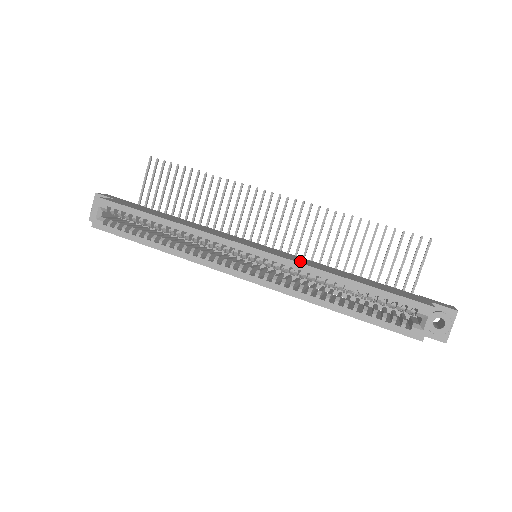
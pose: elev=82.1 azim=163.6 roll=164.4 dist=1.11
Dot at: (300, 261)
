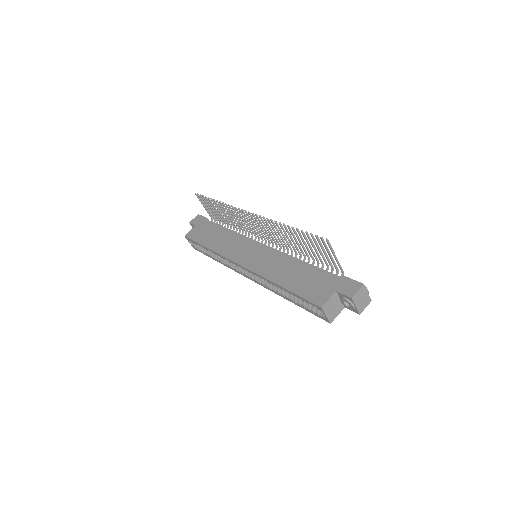
Dot at: (264, 269)
